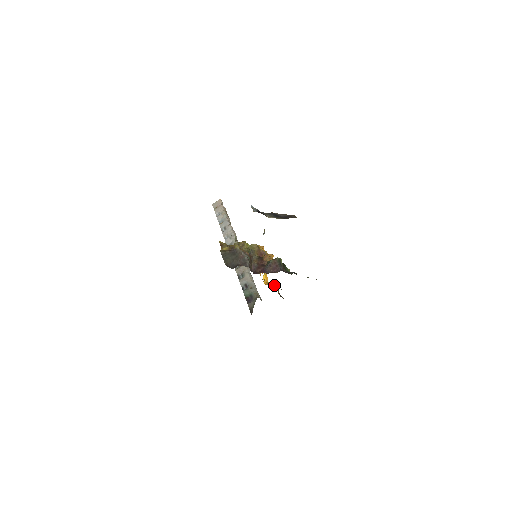
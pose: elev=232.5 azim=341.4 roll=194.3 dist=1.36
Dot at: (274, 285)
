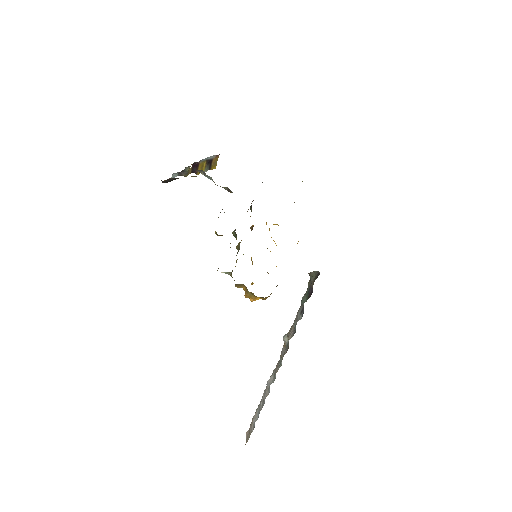
Dot at: occluded
